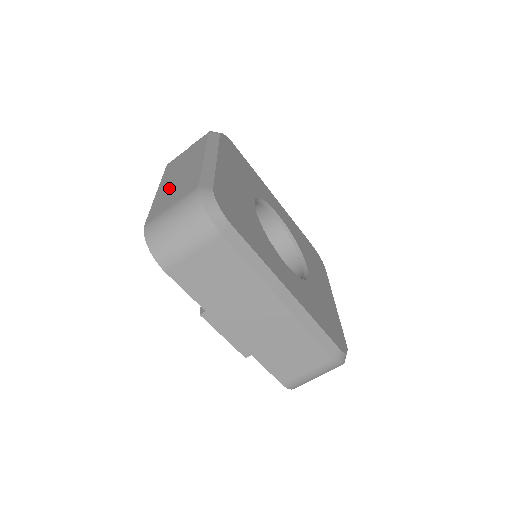
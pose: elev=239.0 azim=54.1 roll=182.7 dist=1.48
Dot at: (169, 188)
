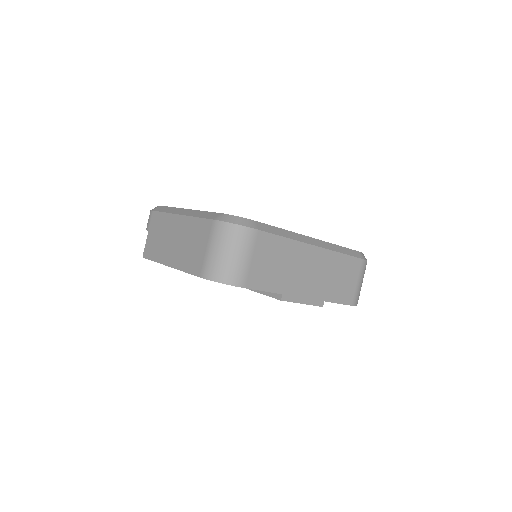
Dot at: (180, 252)
